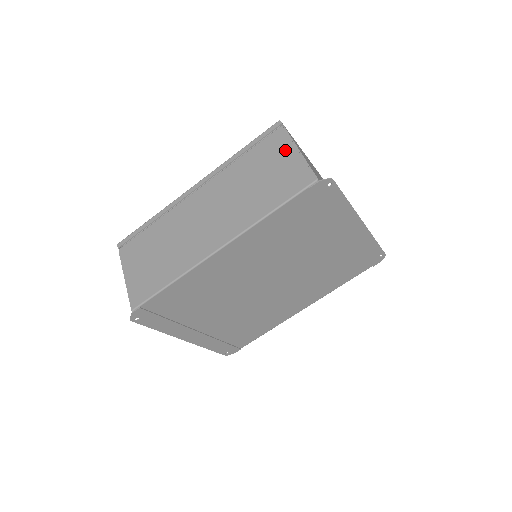
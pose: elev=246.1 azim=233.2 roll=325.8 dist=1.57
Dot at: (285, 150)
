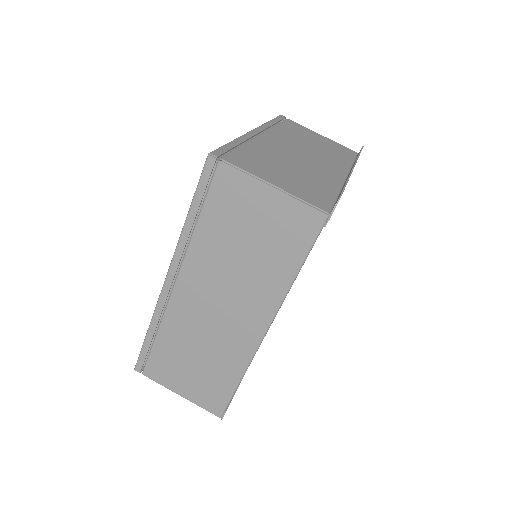
Dot at: (253, 193)
